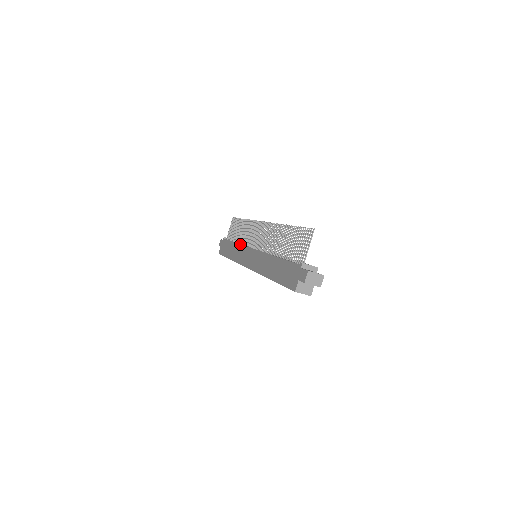
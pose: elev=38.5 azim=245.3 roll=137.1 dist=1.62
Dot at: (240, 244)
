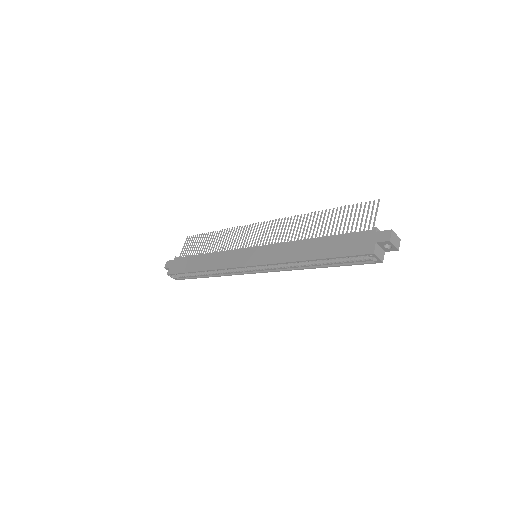
Dot at: (222, 251)
